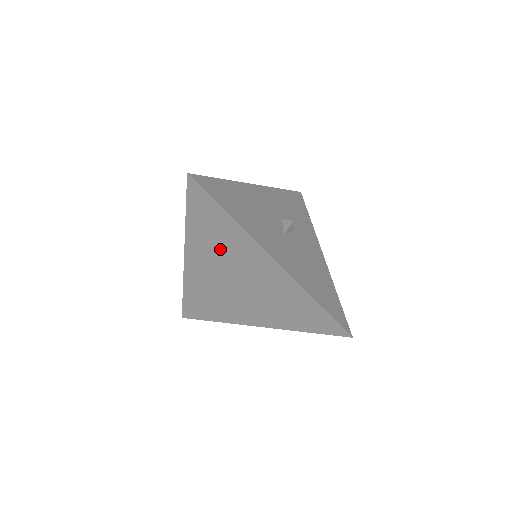
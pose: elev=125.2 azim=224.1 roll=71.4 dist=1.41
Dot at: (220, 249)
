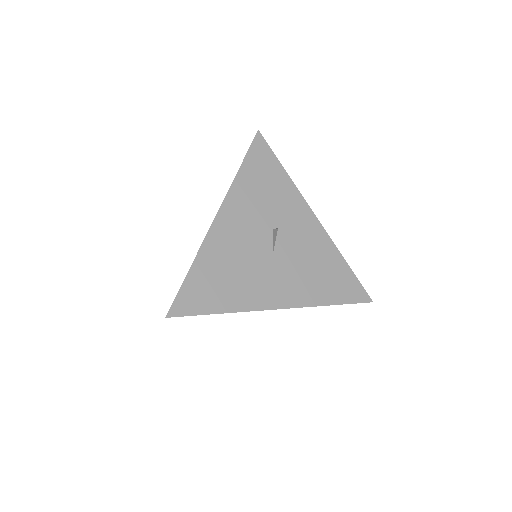
Dot at: occluded
